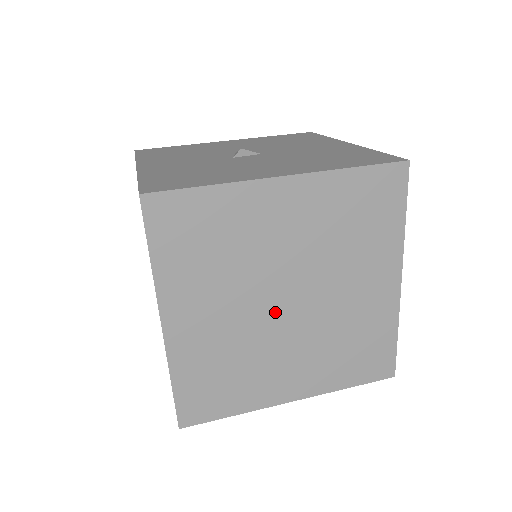
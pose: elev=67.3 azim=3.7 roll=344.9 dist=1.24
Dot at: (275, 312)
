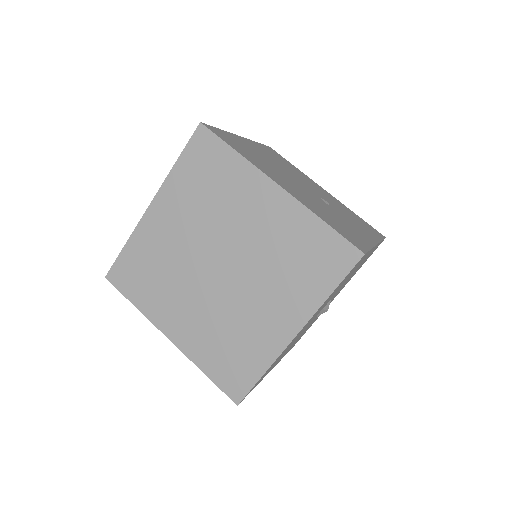
Dot at: (218, 281)
